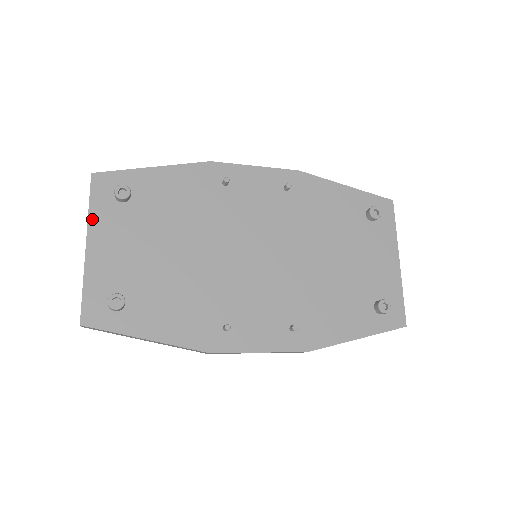
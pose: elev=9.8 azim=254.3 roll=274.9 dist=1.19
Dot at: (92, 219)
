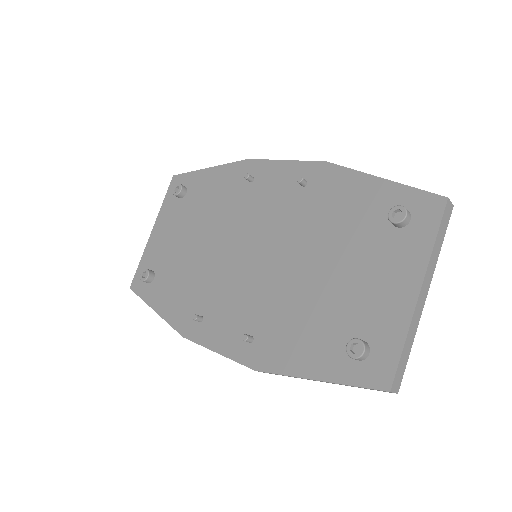
Dot at: (161, 211)
